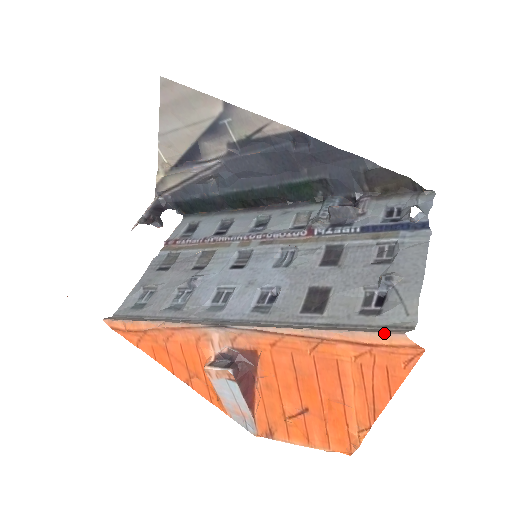
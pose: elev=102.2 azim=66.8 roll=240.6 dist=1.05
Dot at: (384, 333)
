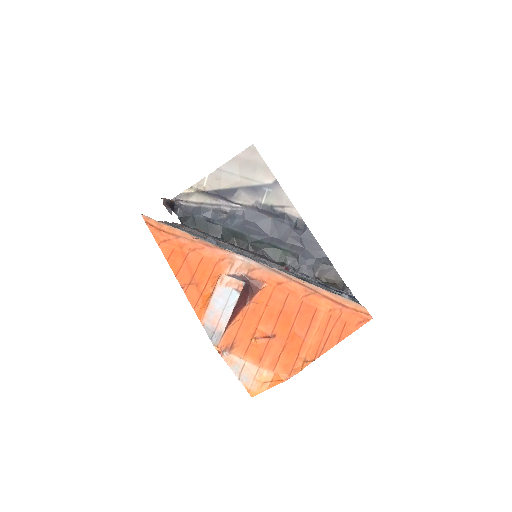
Dot at: (354, 302)
